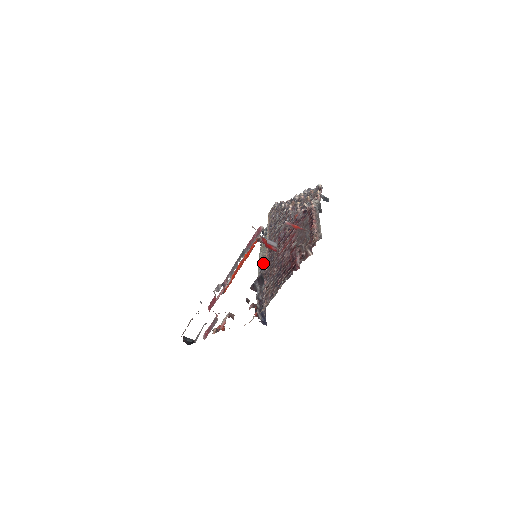
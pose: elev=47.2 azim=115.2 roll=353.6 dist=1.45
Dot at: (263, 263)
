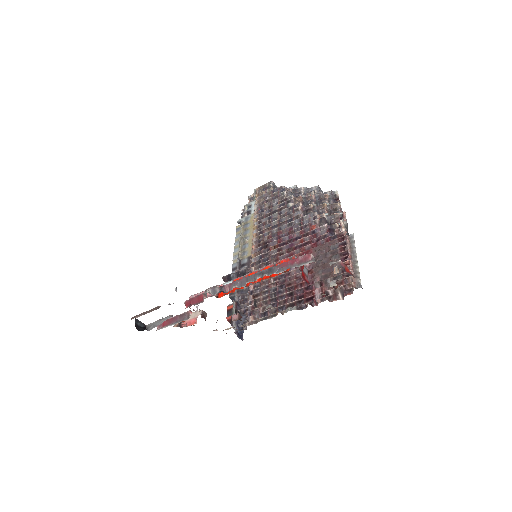
Dot at: (244, 252)
